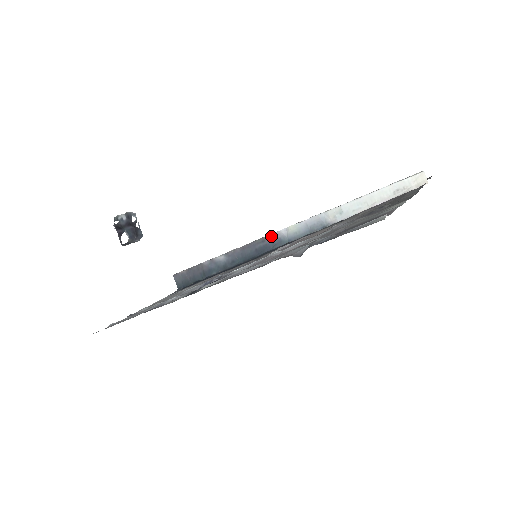
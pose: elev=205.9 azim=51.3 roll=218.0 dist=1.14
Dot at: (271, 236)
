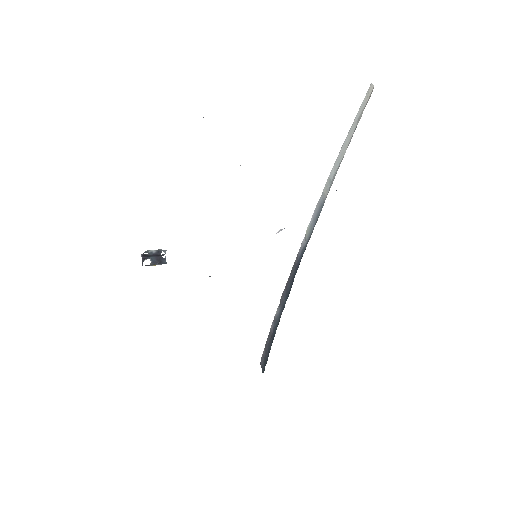
Dot at: (298, 255)
